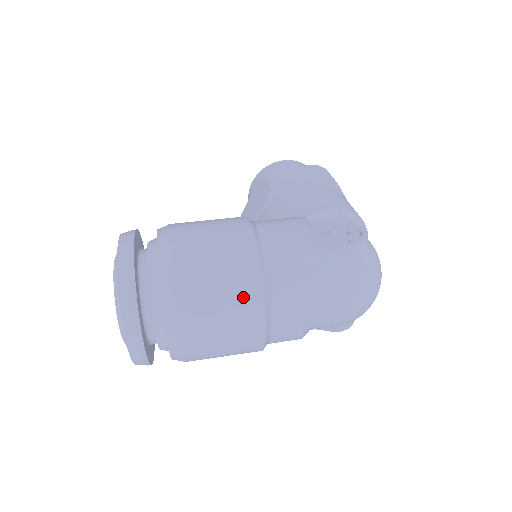
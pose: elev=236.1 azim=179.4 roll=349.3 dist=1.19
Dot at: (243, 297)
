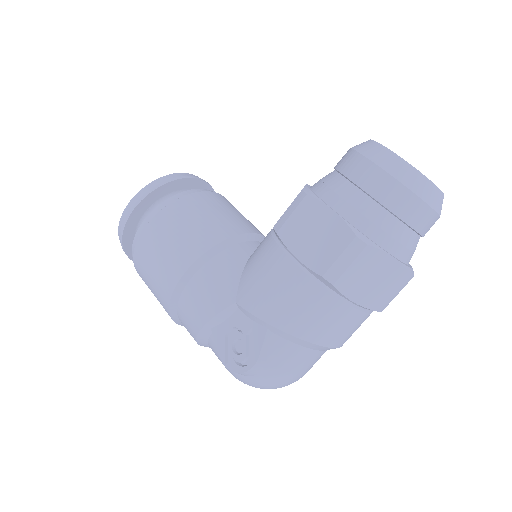
Dot at: occluded
